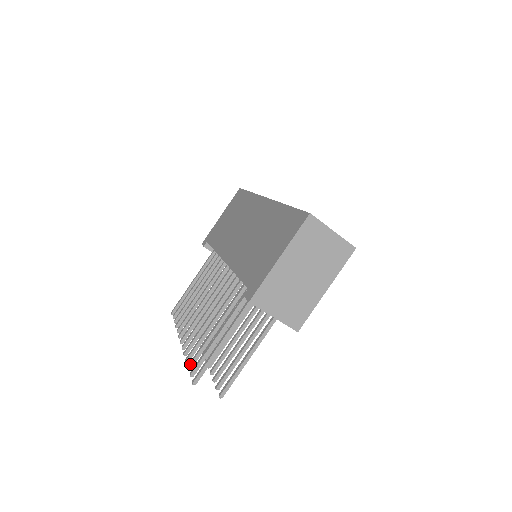
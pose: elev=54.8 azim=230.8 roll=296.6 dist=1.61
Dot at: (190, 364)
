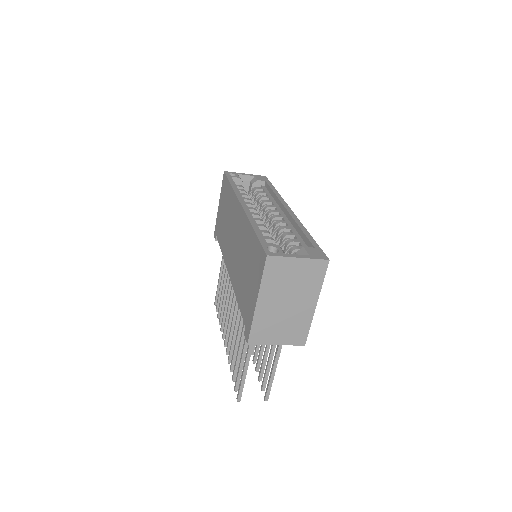
Dot at: (232, 378)
